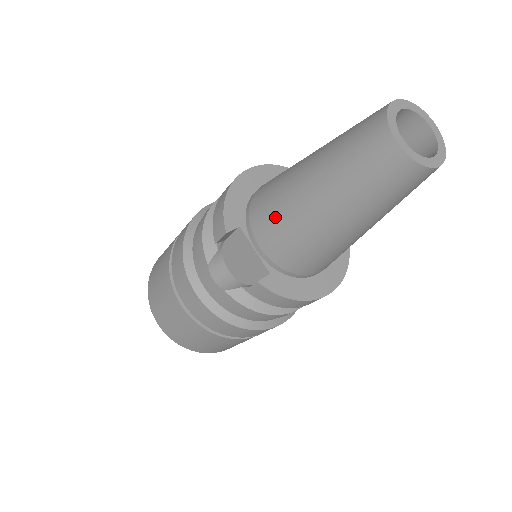
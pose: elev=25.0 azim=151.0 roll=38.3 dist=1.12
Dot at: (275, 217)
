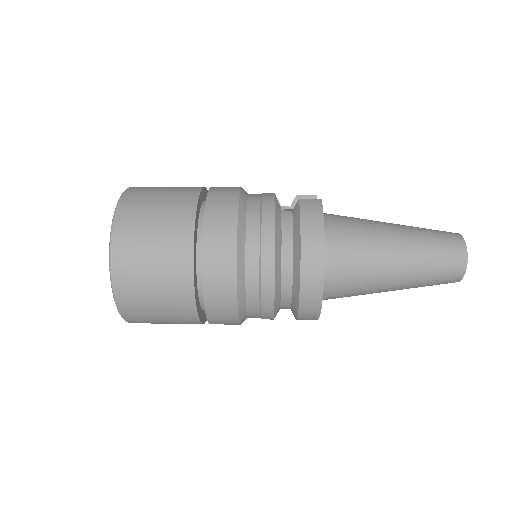
Dot at: occluded
